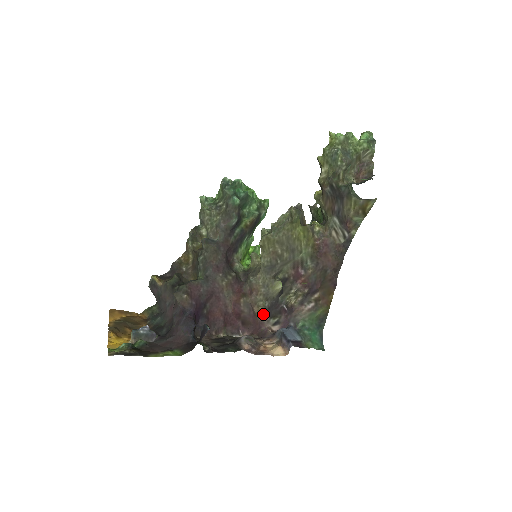
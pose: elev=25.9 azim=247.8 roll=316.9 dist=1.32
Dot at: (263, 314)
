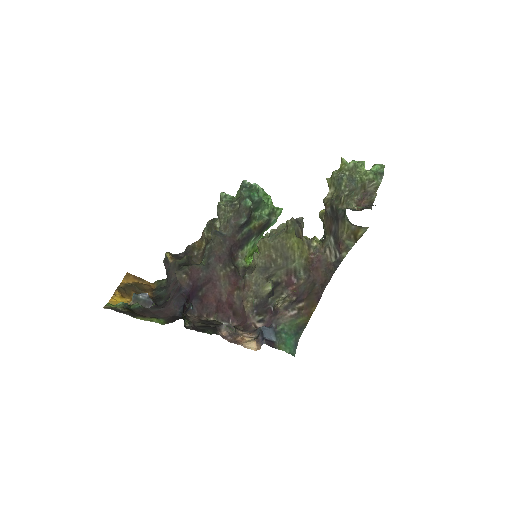
Dot at: (250, 309)
